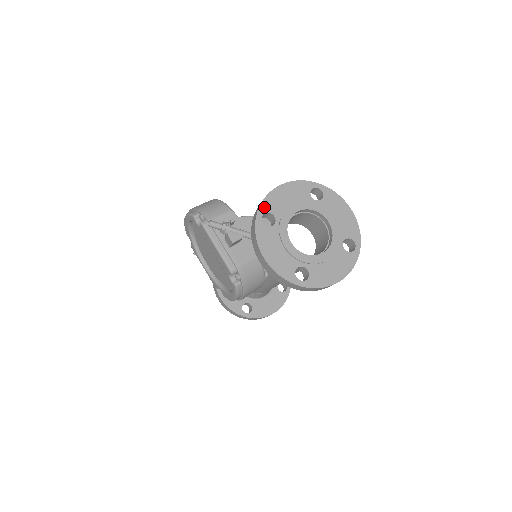
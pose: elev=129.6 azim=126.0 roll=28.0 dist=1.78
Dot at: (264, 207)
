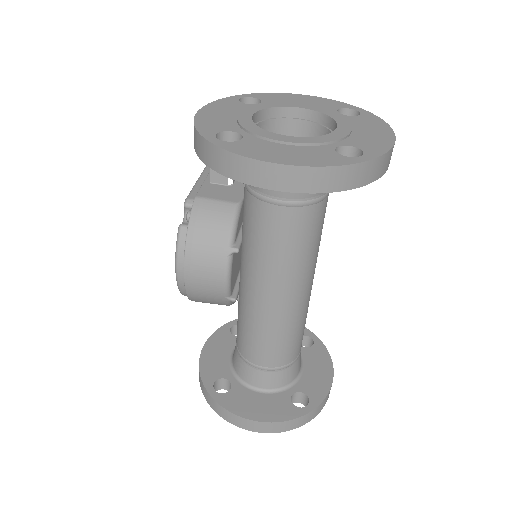
Dot at: (258, 95)
